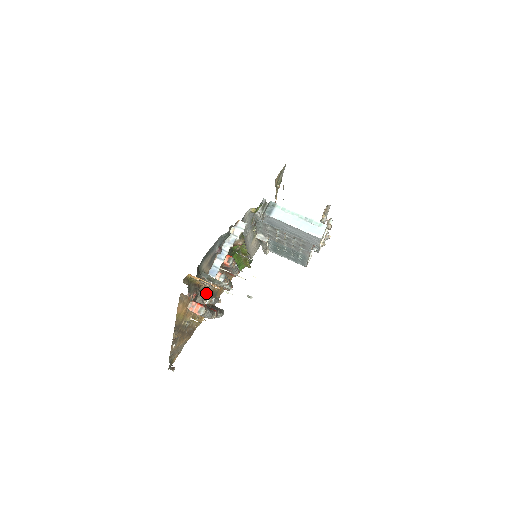
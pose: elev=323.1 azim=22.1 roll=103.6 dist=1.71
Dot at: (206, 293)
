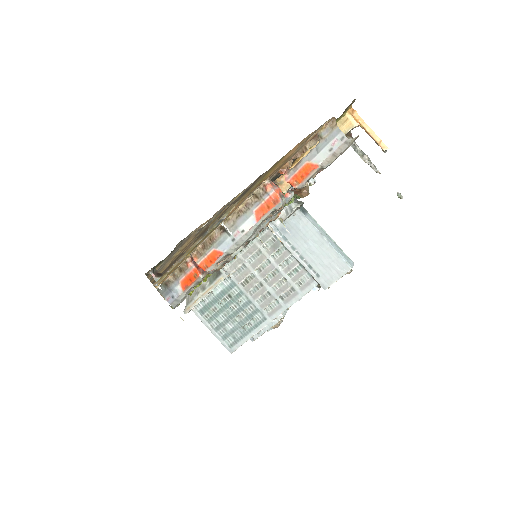
Dot at: occluded
